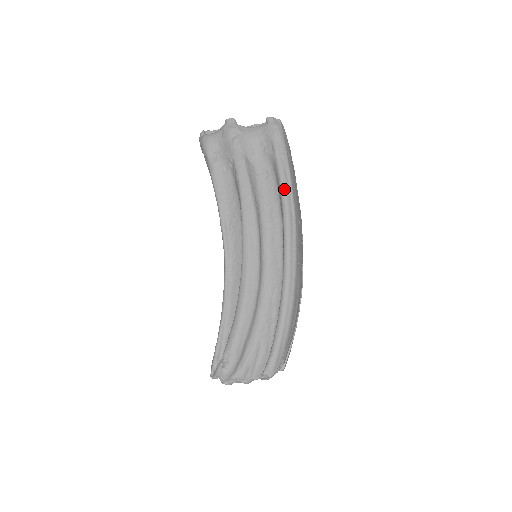
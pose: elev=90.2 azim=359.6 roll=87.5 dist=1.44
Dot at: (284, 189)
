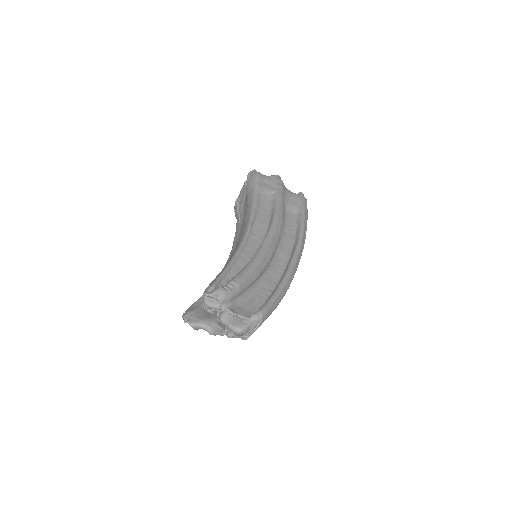
Dot at: (304, 226)
